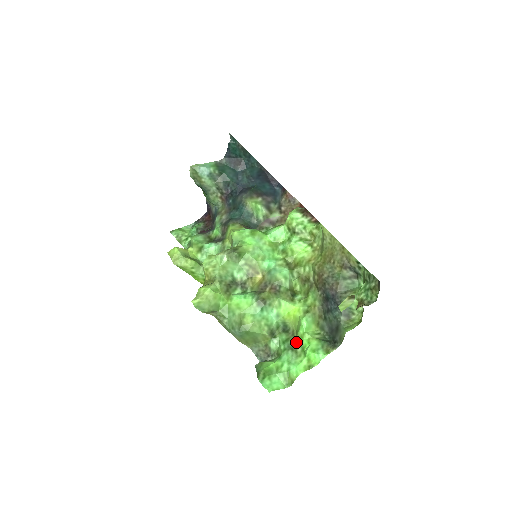
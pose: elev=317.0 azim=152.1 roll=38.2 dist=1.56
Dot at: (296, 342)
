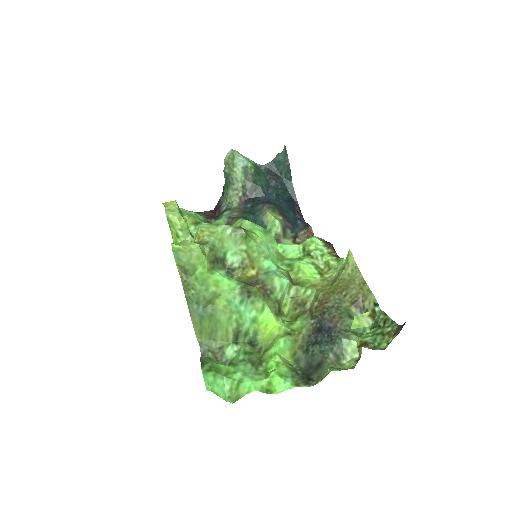
Dot at: (260, 360)
